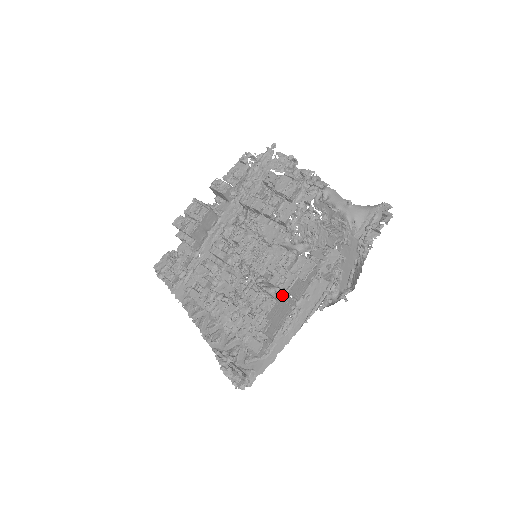
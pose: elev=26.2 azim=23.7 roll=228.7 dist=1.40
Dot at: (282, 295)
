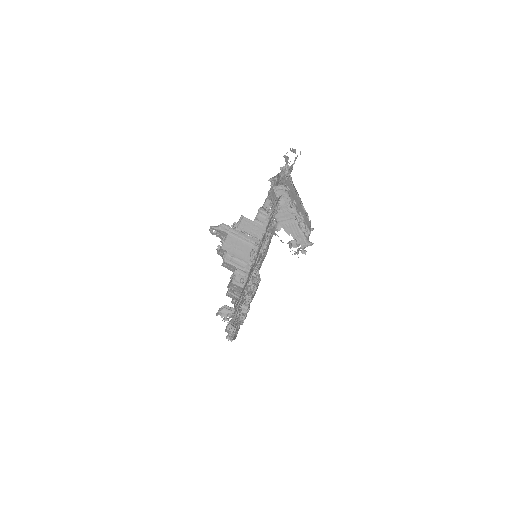
Dot at: (232, 230)
